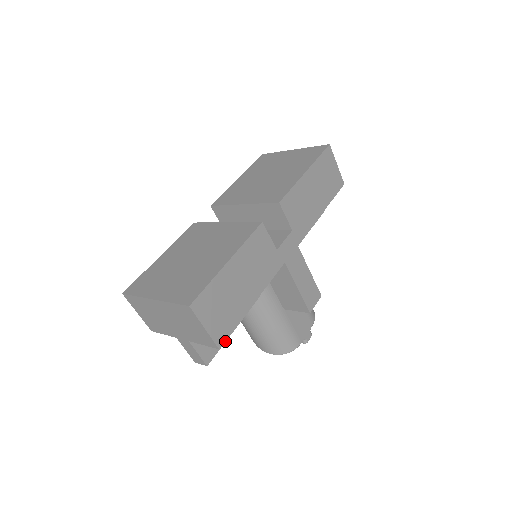
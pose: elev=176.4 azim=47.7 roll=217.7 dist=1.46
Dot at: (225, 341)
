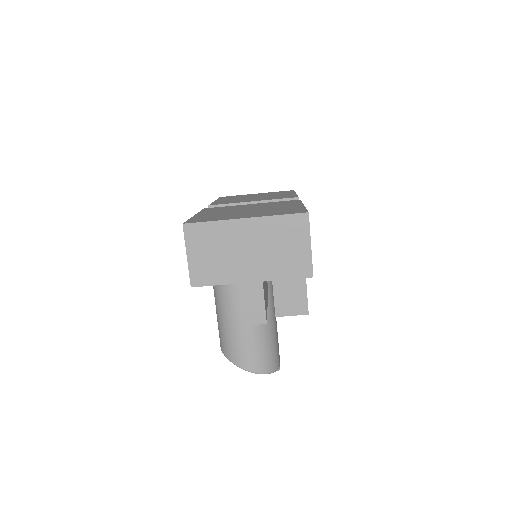
Dot at: occluded
